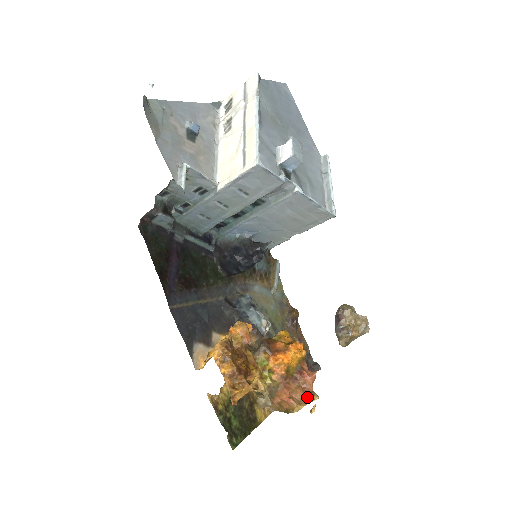
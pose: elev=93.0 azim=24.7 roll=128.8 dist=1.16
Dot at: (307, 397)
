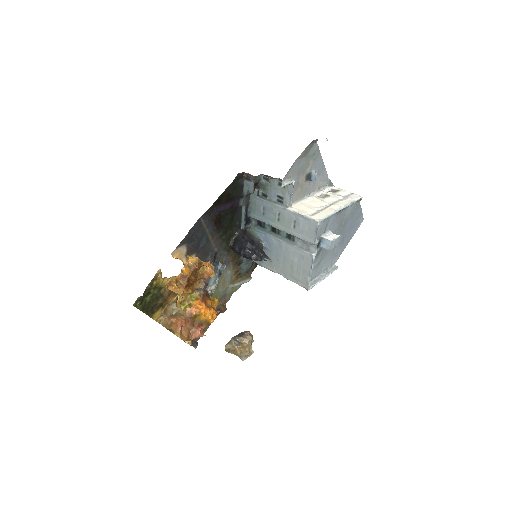
Dot at: (186, 338)
